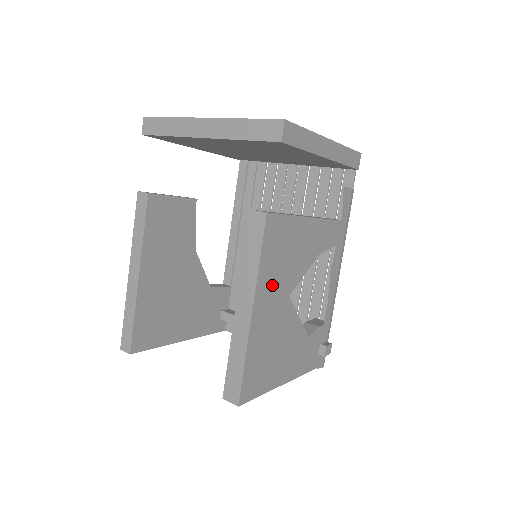
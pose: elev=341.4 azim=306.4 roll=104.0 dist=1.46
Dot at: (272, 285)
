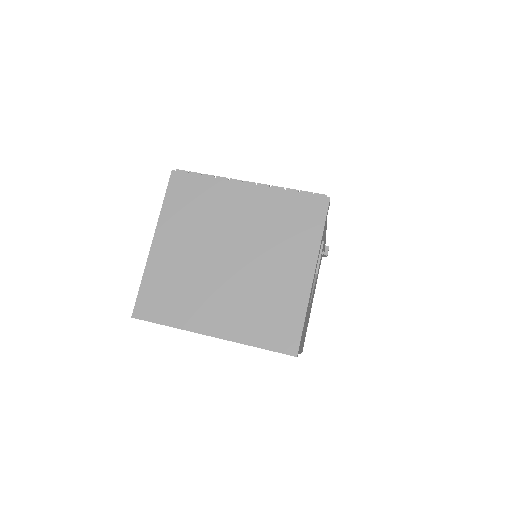
Dot at: occluded
